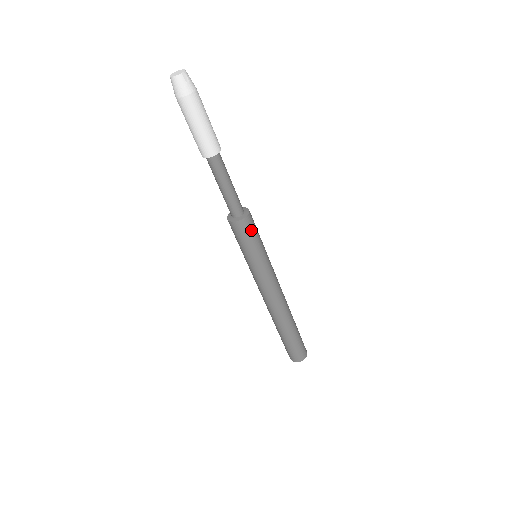
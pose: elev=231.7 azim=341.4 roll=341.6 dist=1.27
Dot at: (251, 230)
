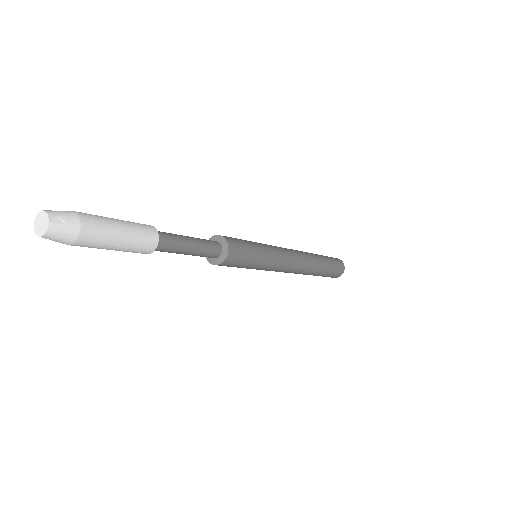
Dot at: (241, 250)
